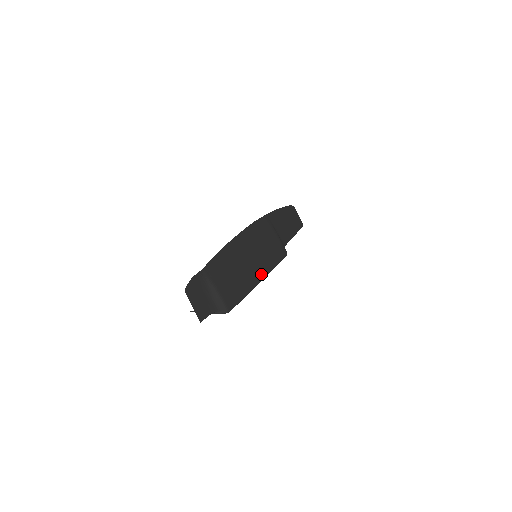
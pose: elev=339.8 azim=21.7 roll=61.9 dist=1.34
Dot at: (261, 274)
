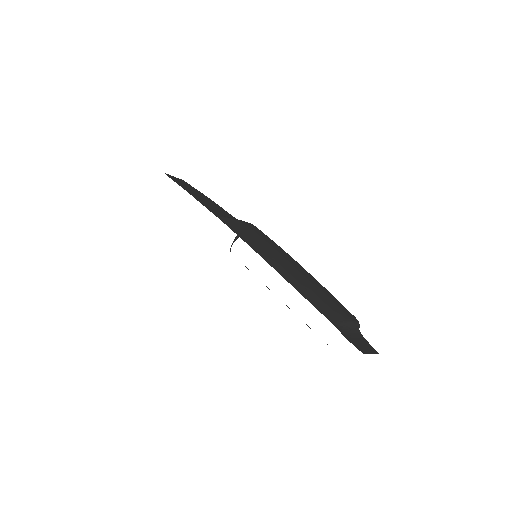
Dot at: (299, 266)
